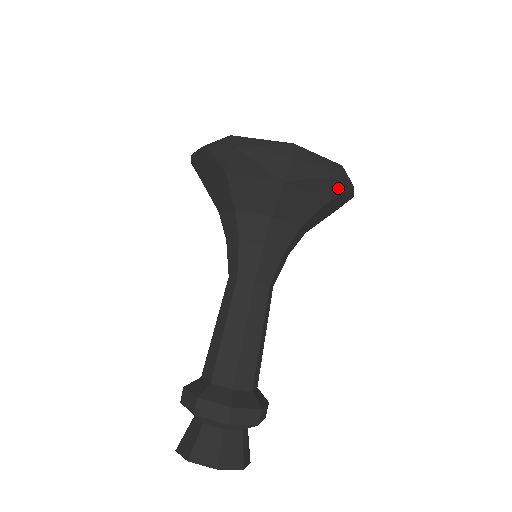
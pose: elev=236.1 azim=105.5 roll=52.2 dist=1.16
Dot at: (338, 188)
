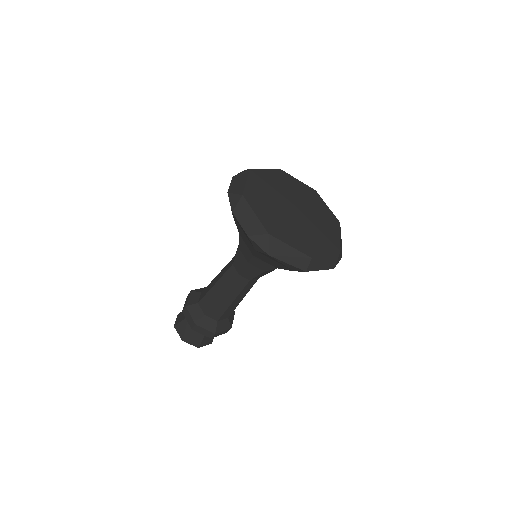
Dot at: occluded
